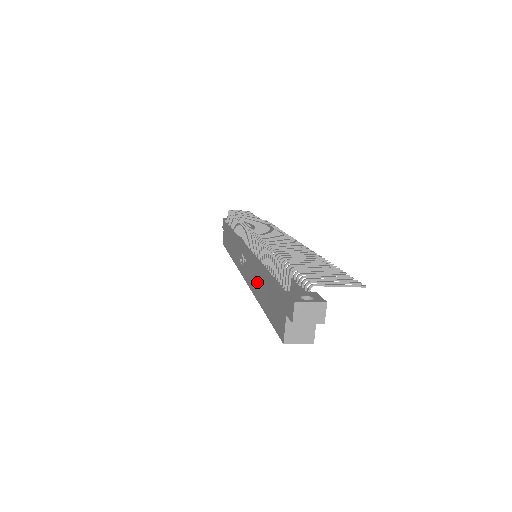
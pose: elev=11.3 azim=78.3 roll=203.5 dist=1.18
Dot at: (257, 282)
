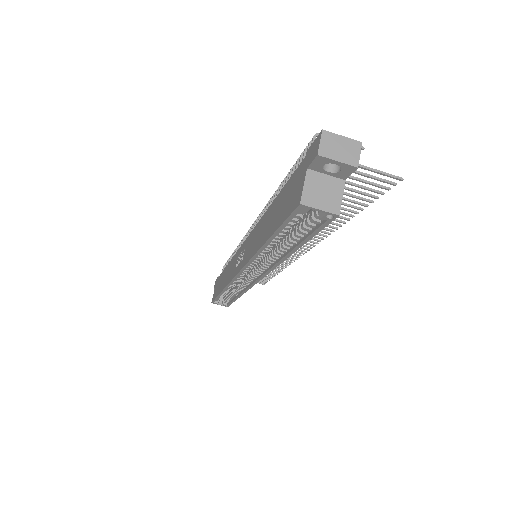
Dot at: (260, 232)
